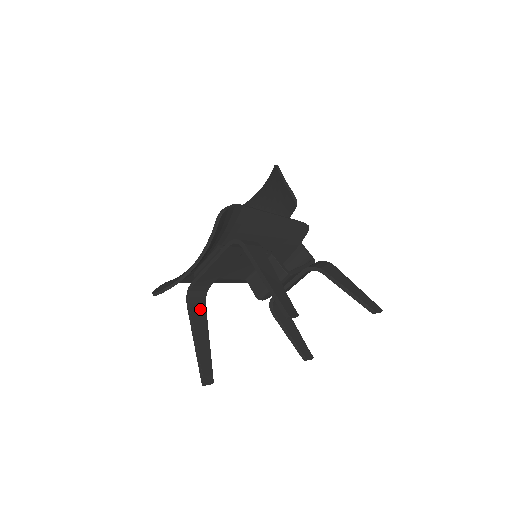
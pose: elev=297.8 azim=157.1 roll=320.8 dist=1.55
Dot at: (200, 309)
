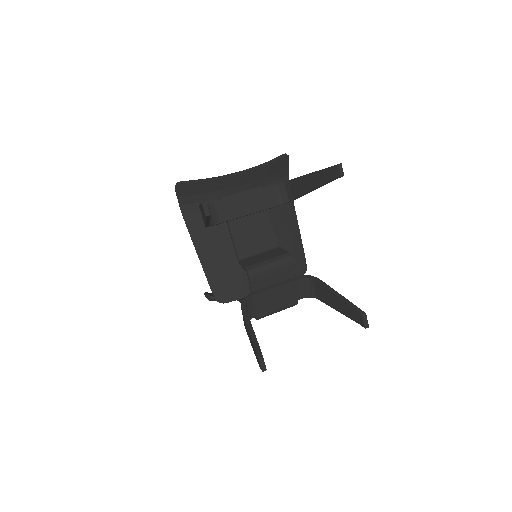
Dot at: occluded
